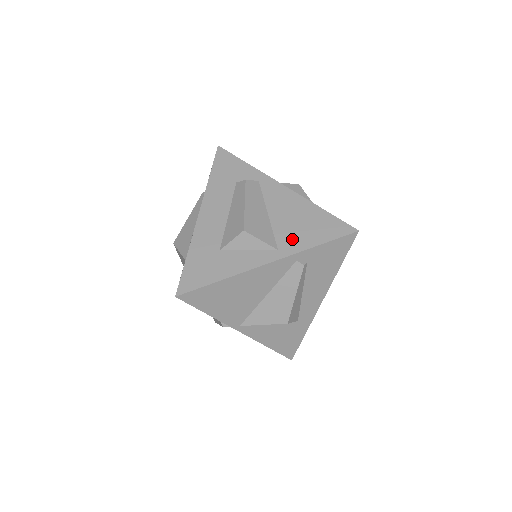
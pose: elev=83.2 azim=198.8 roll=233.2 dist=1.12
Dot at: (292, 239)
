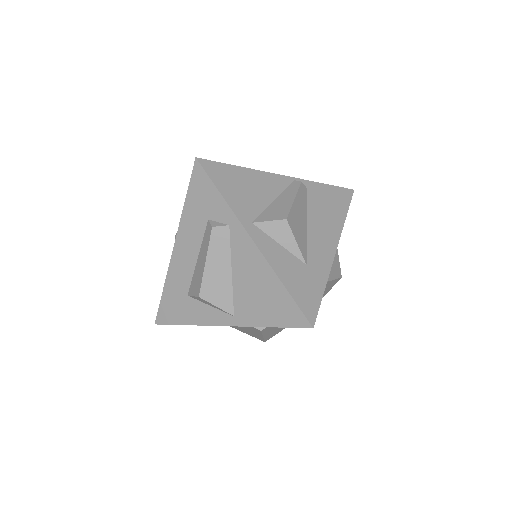
Dot at: (248, 310)
